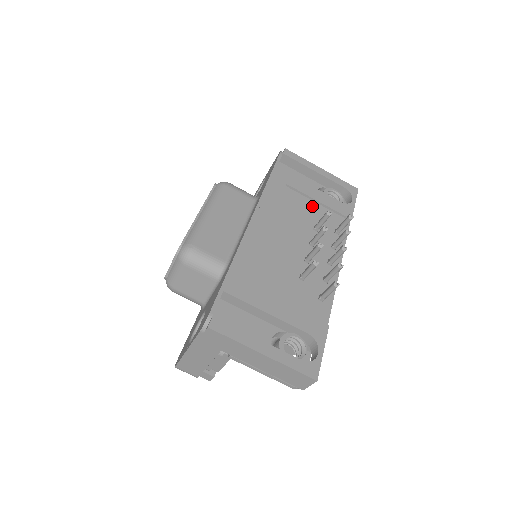
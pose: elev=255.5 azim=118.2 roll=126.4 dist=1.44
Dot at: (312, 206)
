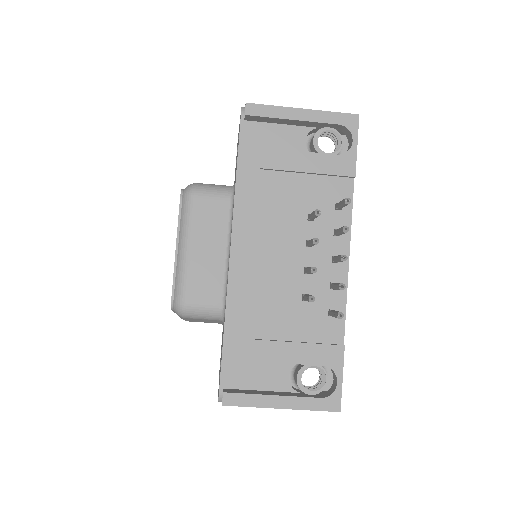
Dot at: (300, 183)
